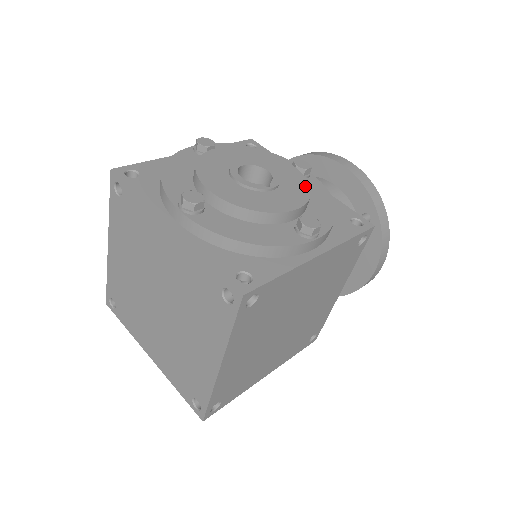
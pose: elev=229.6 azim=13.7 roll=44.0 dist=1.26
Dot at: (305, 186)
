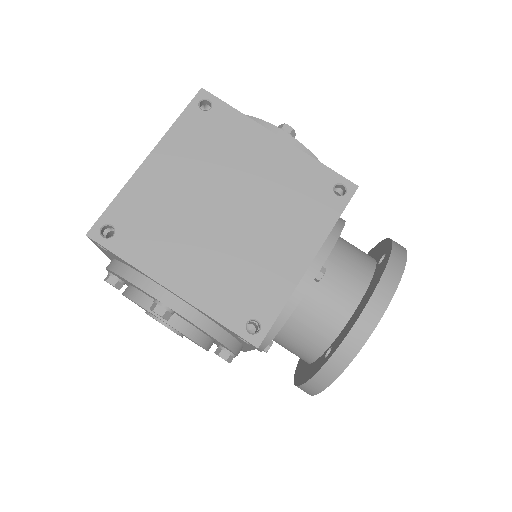
Dot at: occluded
